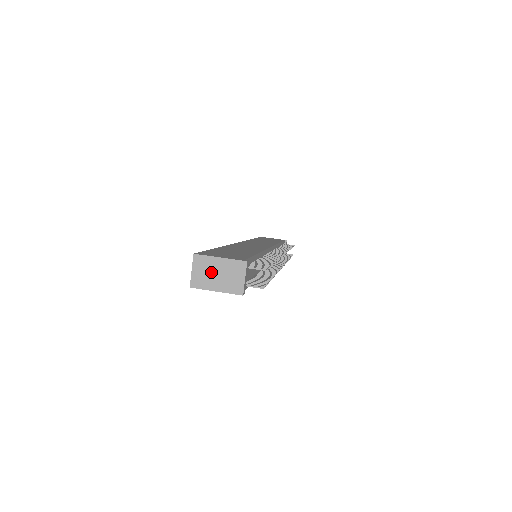
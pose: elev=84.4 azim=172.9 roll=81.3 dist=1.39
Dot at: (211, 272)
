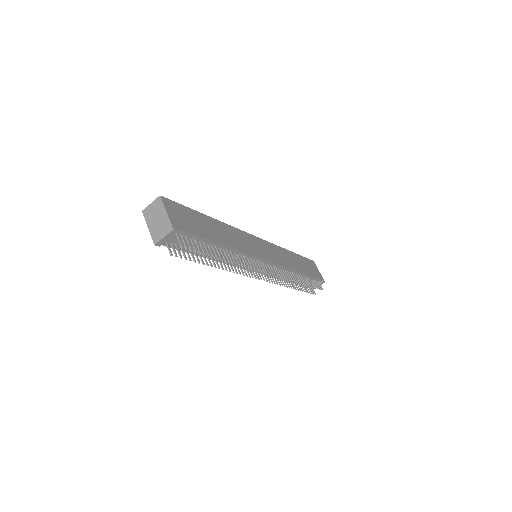
Dot at: (156, 215)
